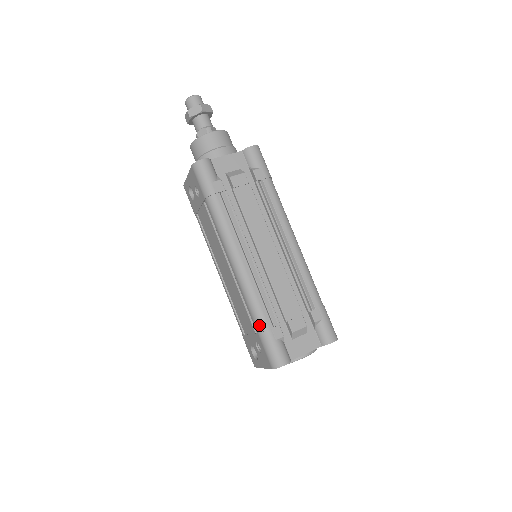
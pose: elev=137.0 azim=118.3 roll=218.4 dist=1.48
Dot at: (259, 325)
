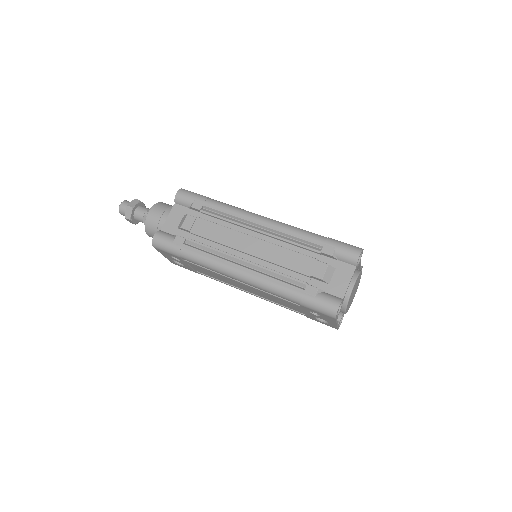
Dot at: (294, 299)
